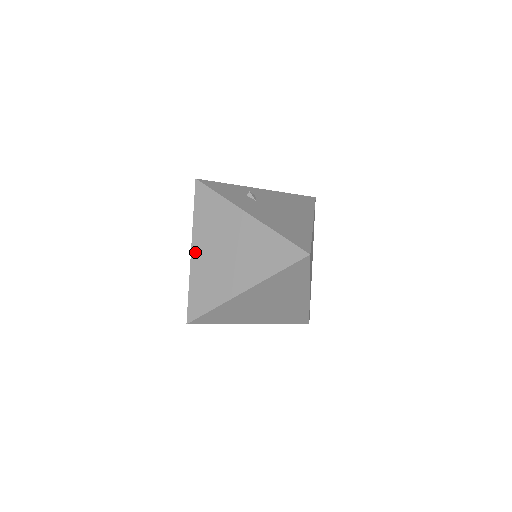
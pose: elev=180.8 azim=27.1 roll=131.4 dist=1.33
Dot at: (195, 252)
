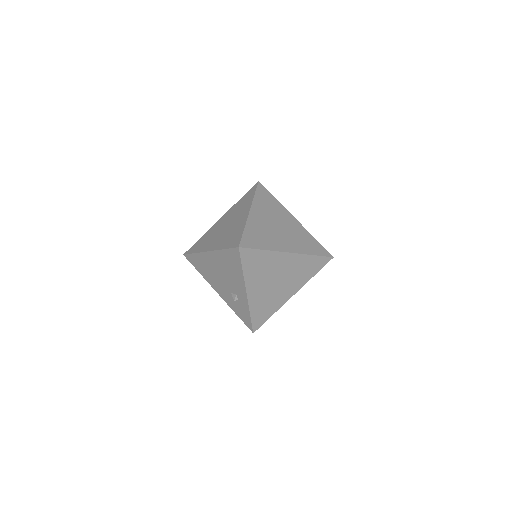
Dot at: (253, 213)
